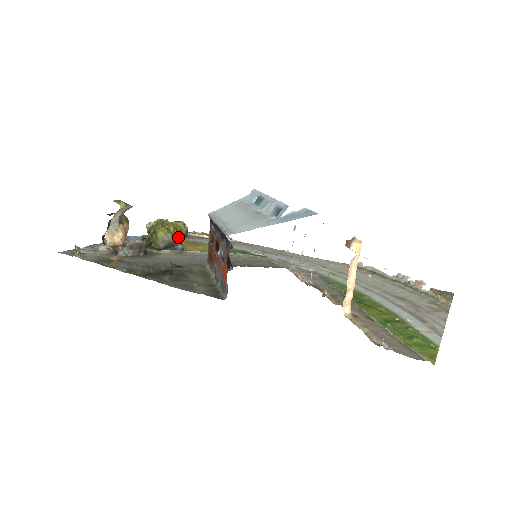
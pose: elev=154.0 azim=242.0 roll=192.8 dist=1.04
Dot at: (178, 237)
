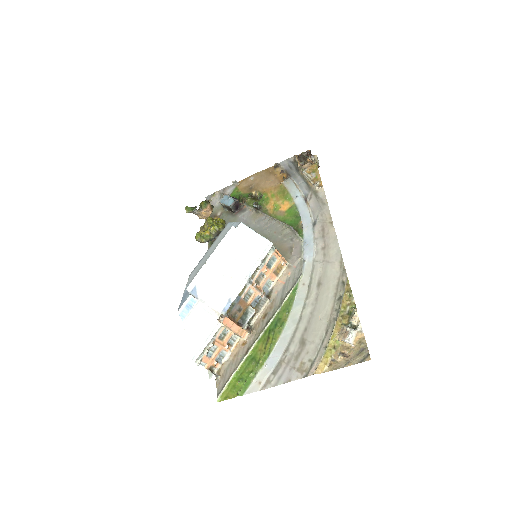
Dot at: (206, 241)
